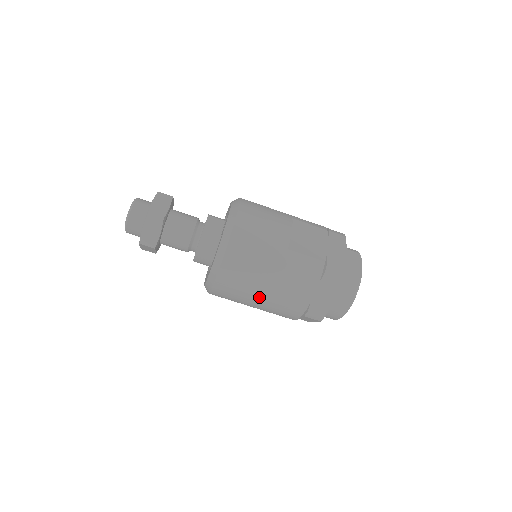
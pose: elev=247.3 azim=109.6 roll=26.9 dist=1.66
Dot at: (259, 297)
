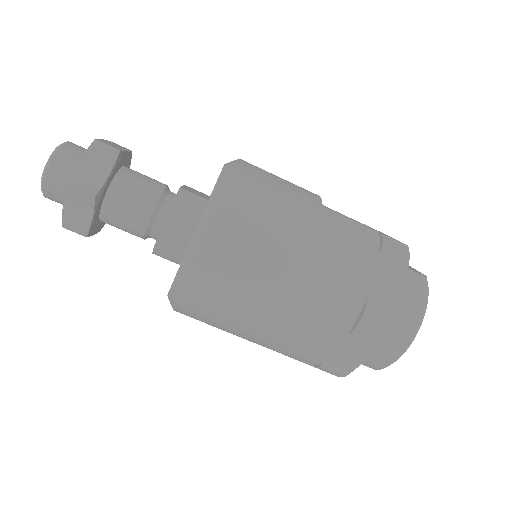
Dot at: (281, 280)
